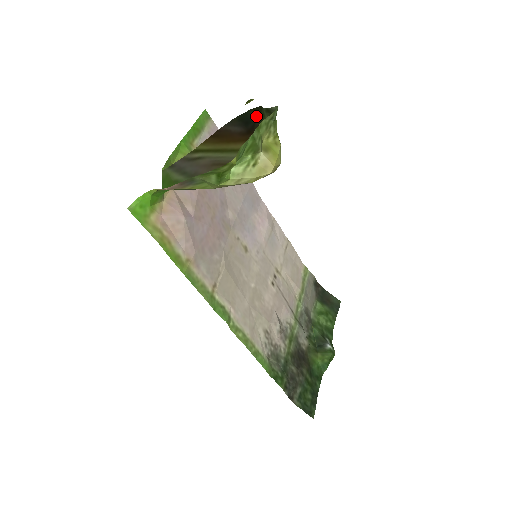
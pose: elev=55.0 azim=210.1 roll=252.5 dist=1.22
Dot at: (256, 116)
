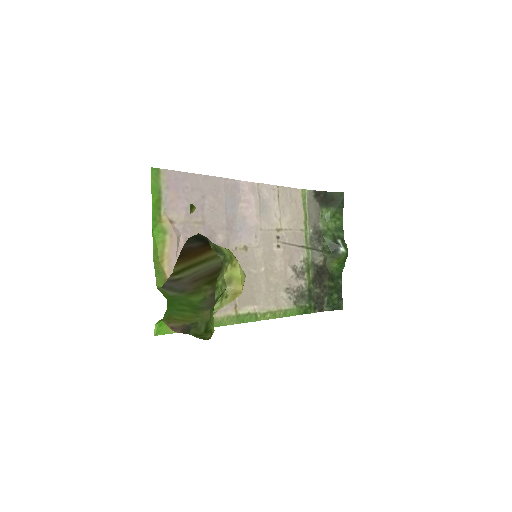
Dot at: (207, 239)
